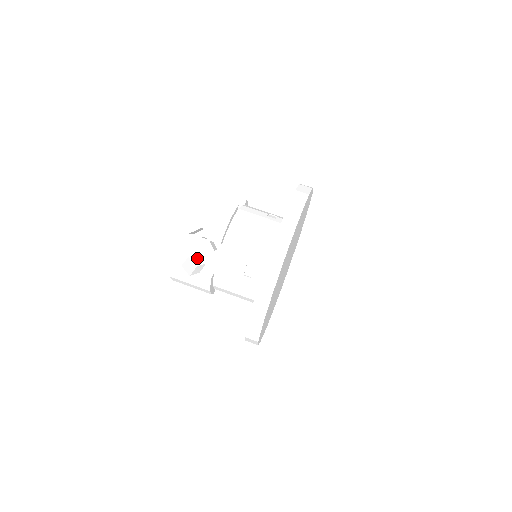
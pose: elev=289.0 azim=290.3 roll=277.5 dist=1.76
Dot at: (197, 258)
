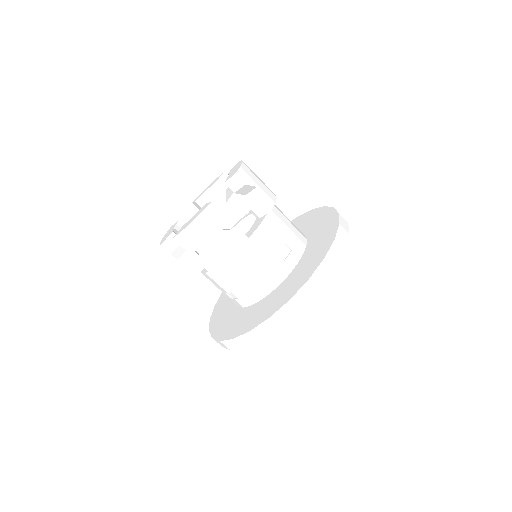
Dot at: occluded
